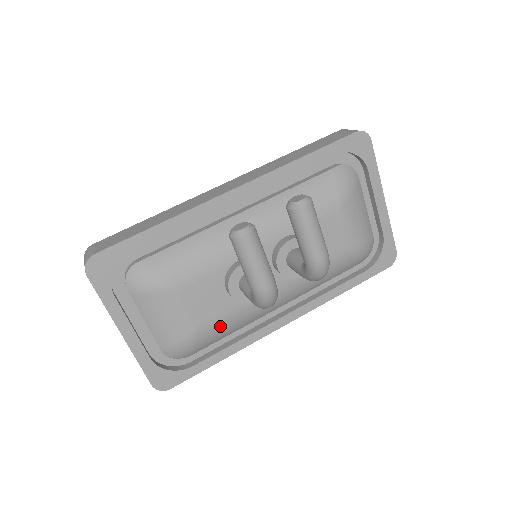
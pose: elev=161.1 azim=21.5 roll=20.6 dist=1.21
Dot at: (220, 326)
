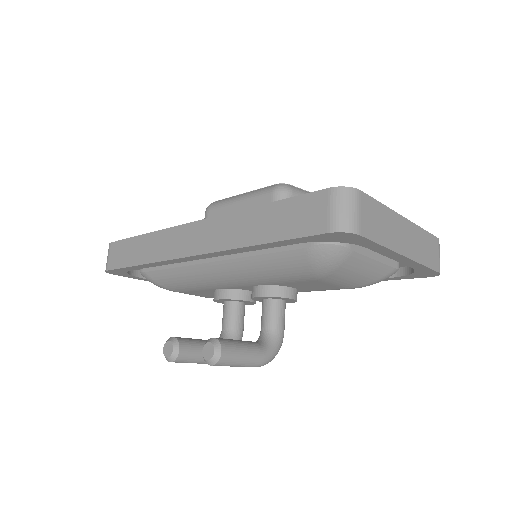
Dot at: occluded
